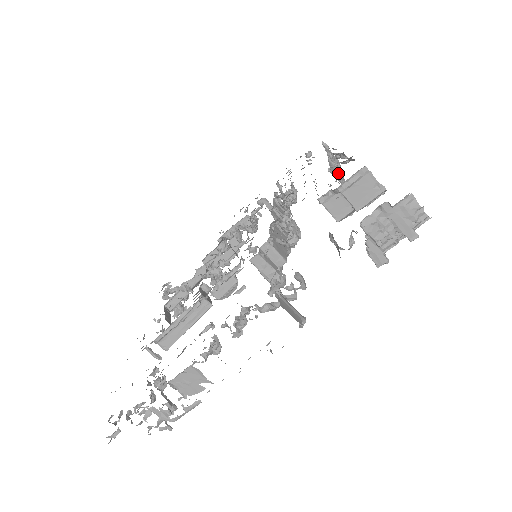
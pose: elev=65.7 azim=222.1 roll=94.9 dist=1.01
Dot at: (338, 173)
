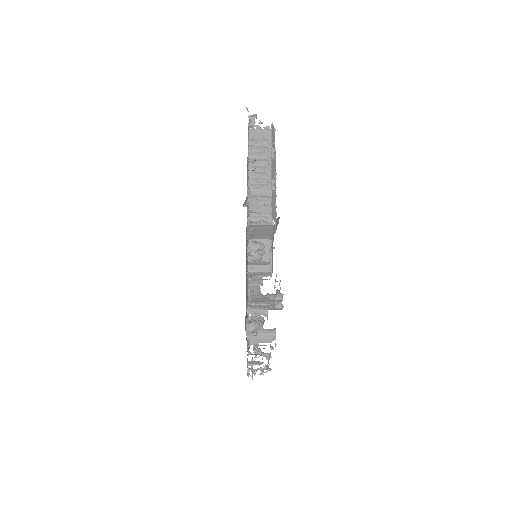
Dot at: (249, 208)
